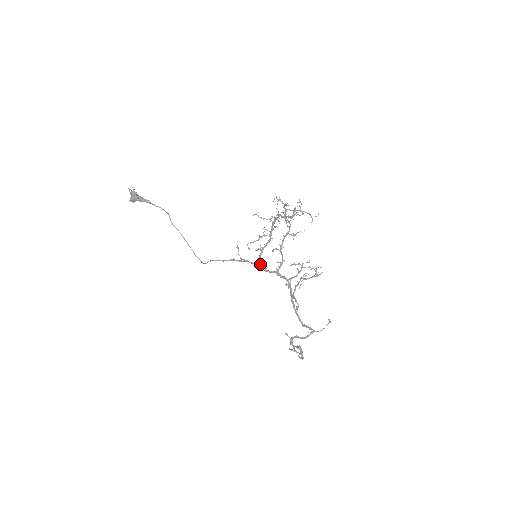
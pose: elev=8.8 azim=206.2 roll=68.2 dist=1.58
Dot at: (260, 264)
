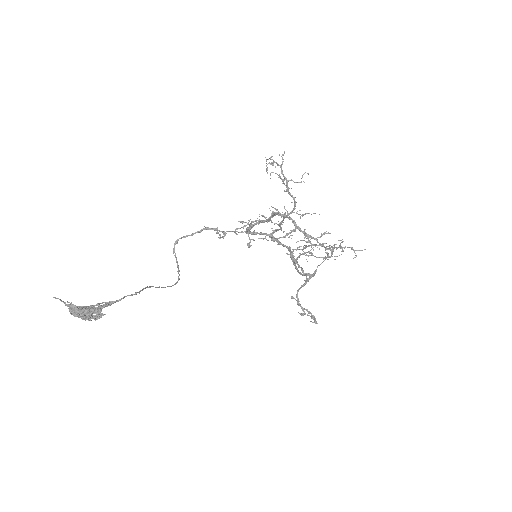
Dot at: occluded
